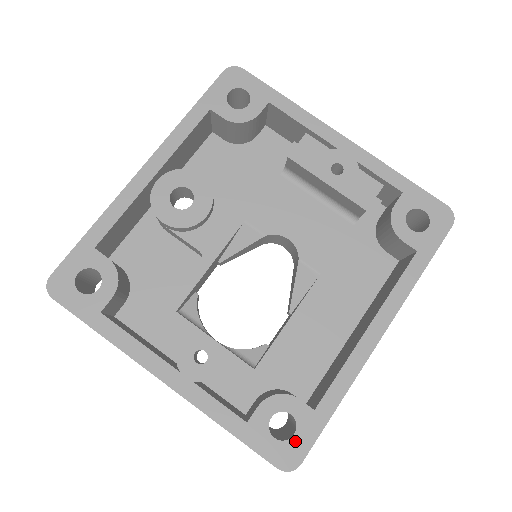
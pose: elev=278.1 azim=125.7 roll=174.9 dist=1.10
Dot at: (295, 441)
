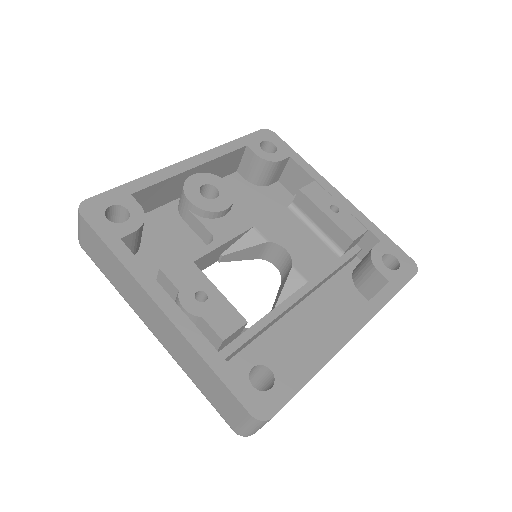
Dot at: (271, 394)
